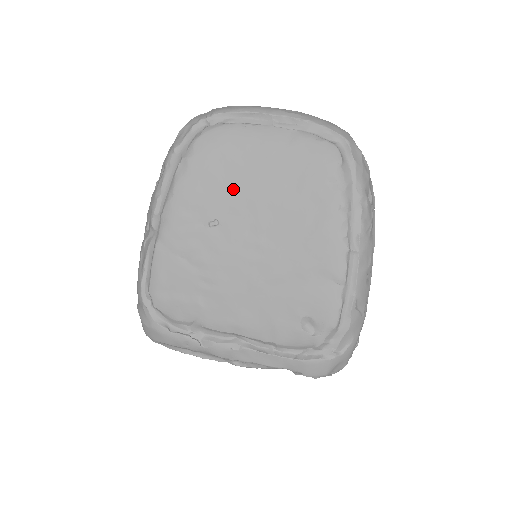
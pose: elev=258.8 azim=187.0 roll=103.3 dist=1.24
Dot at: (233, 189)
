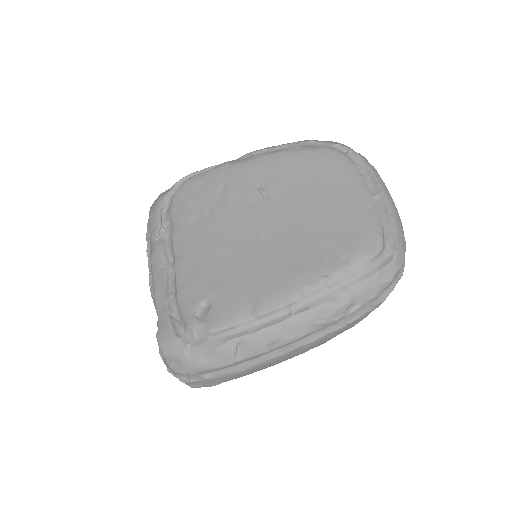
Dot at: (299, 190)
